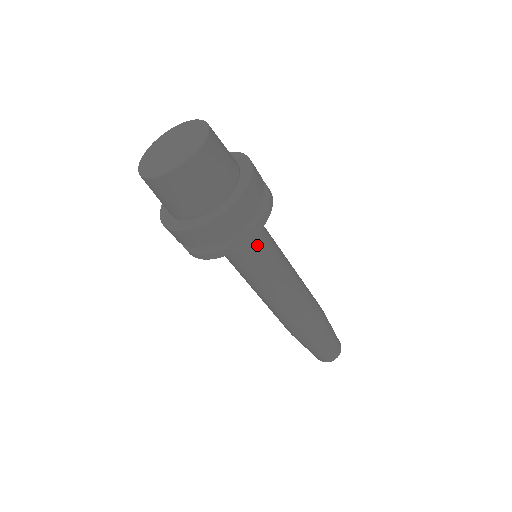
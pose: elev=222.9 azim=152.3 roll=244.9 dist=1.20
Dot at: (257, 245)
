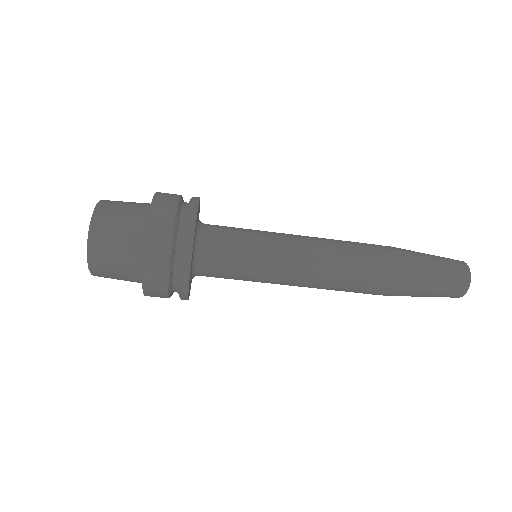
Dot at: (223, 273)
